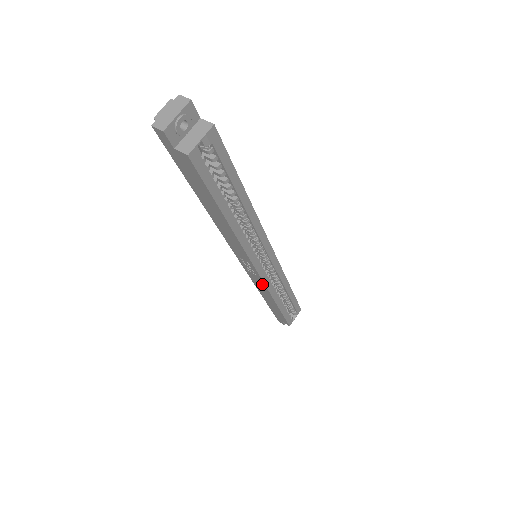
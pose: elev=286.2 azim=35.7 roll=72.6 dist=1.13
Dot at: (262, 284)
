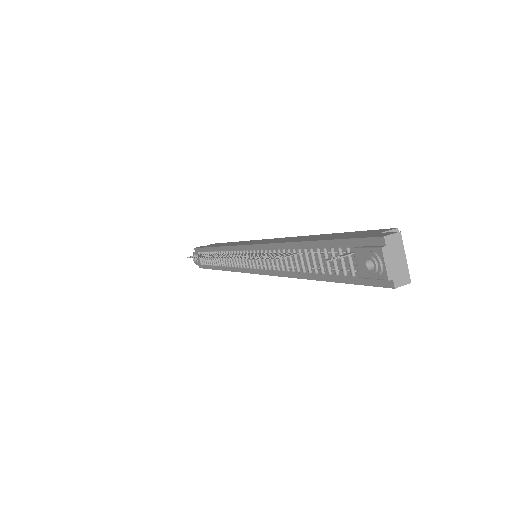
Dot at: occluded
